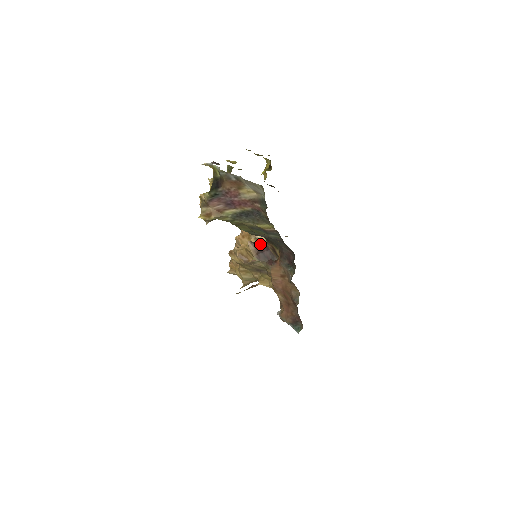
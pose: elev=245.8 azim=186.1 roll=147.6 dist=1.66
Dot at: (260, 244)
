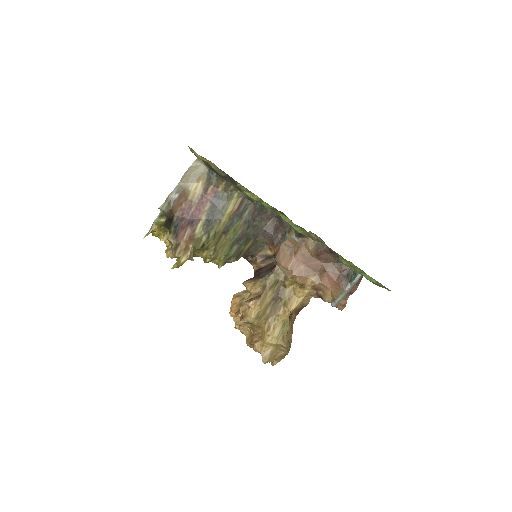
Dot at: occluded
